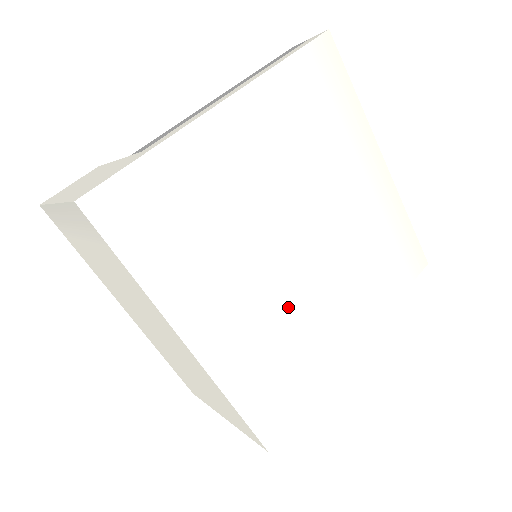
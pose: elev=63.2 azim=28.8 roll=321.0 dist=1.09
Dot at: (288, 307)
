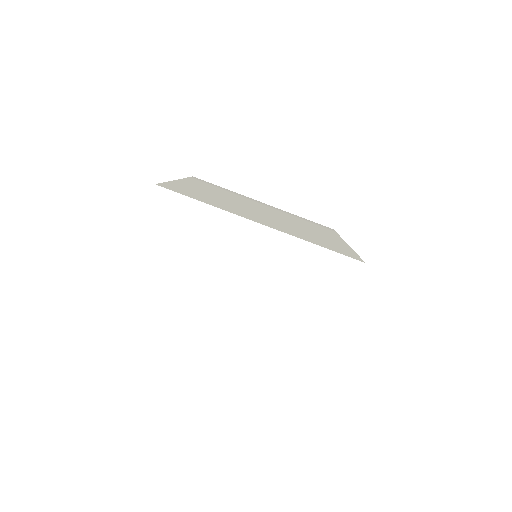
Dot at: occluded
